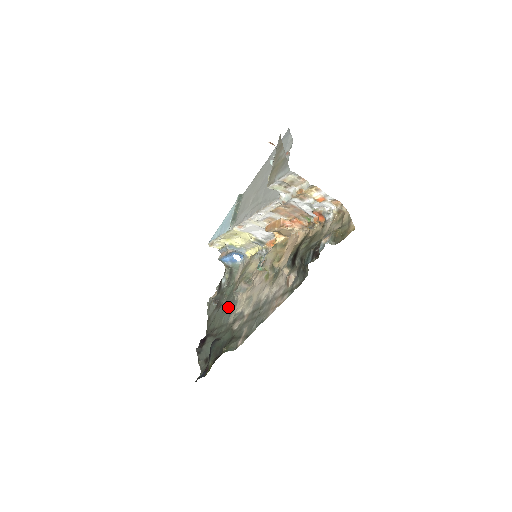
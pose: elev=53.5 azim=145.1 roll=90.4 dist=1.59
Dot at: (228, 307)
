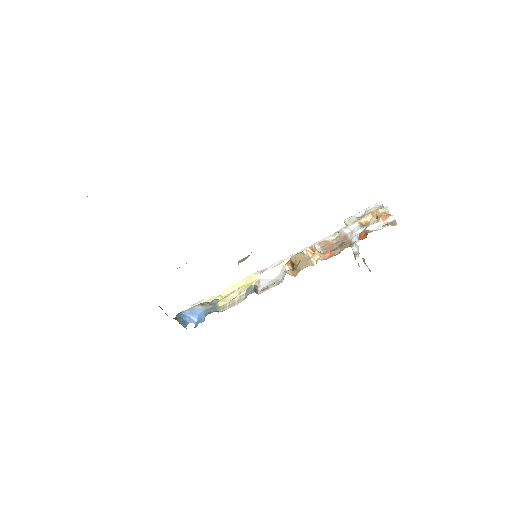
Dot at: occluded
